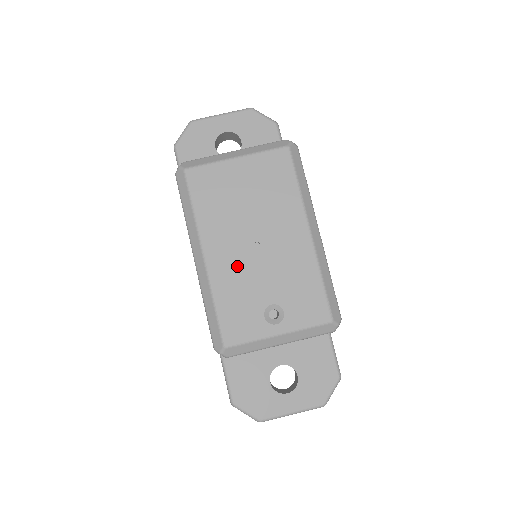
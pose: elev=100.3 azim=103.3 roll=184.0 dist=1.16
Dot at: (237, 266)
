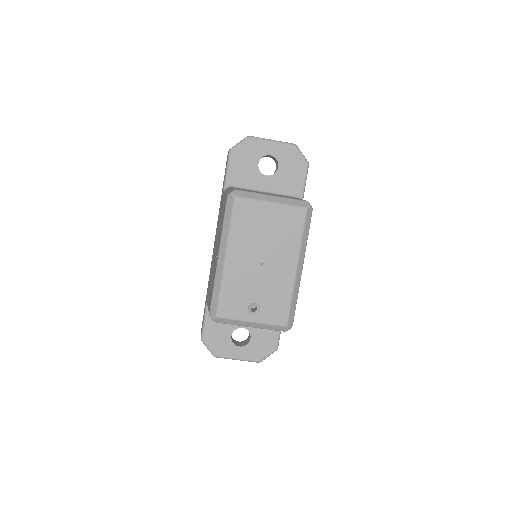
Dot at: (243, 272)
